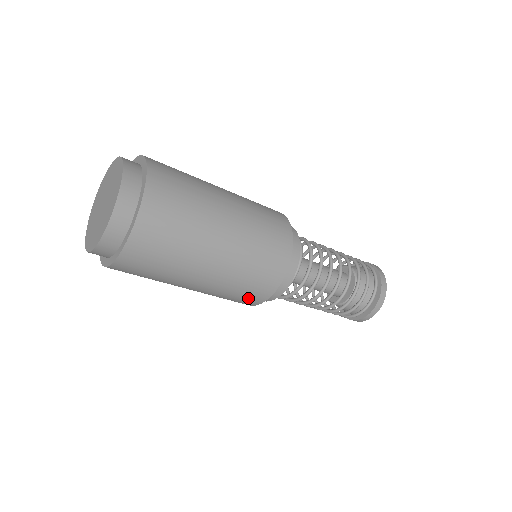
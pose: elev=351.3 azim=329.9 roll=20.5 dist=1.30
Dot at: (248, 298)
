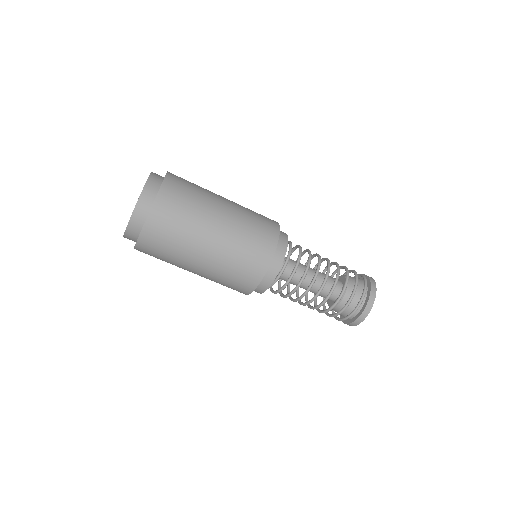
Dot at: (245, 279)
